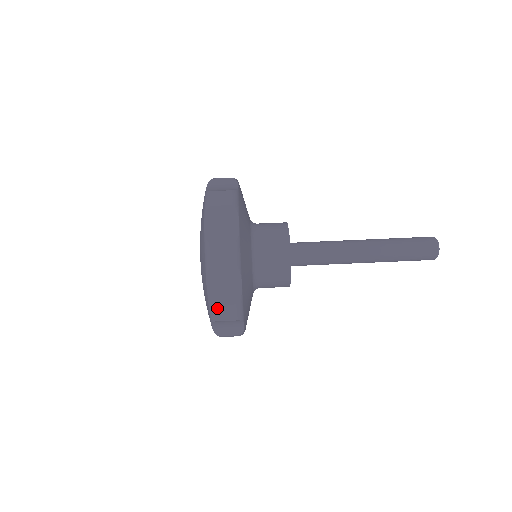
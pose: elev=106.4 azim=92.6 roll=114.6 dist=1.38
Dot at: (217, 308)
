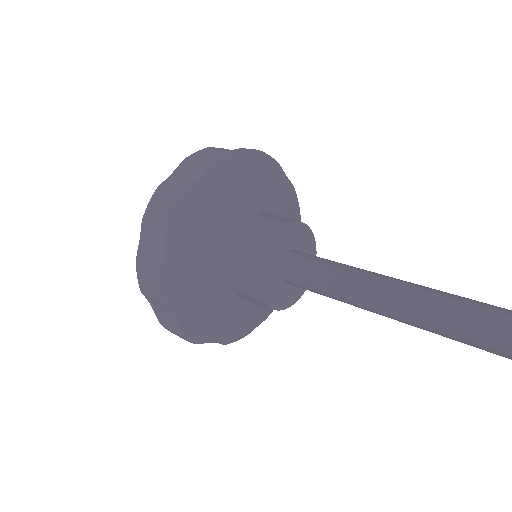
Dot at: (139, 271)
